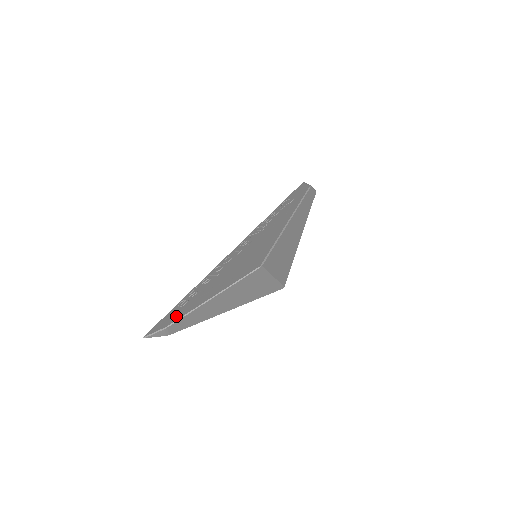
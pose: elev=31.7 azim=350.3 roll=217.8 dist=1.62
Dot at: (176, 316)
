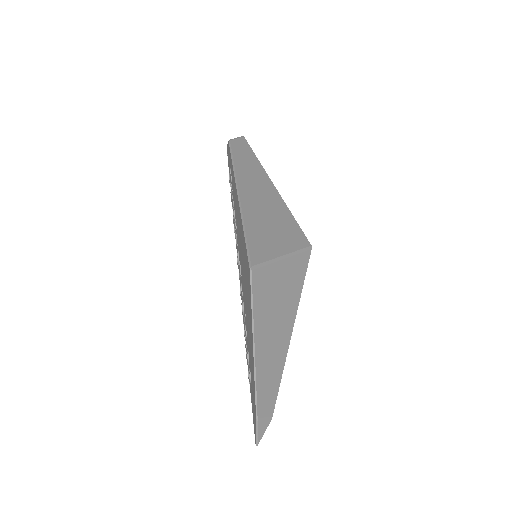
Dot at: (253, 398)
